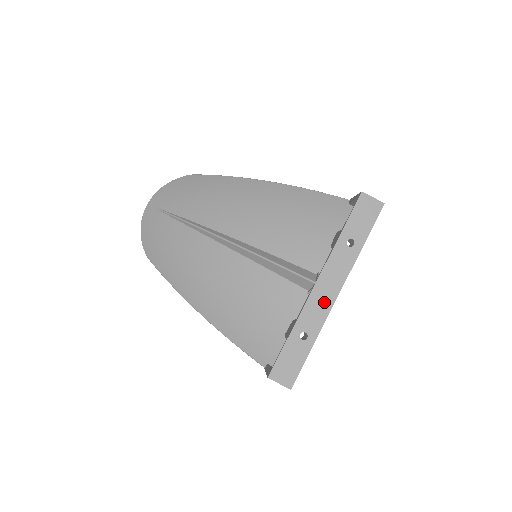
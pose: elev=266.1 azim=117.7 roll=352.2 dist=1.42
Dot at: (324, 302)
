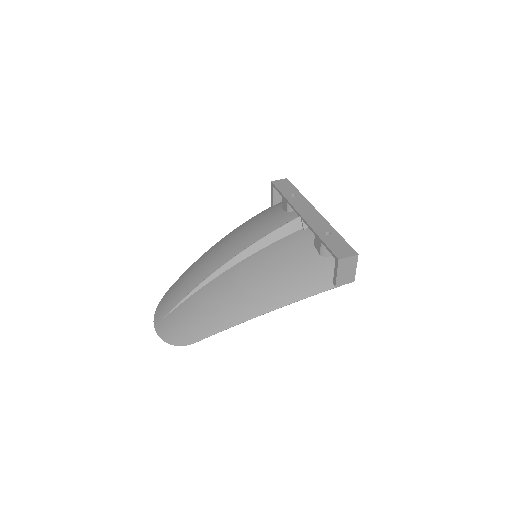
Dot at: (316, 218)
